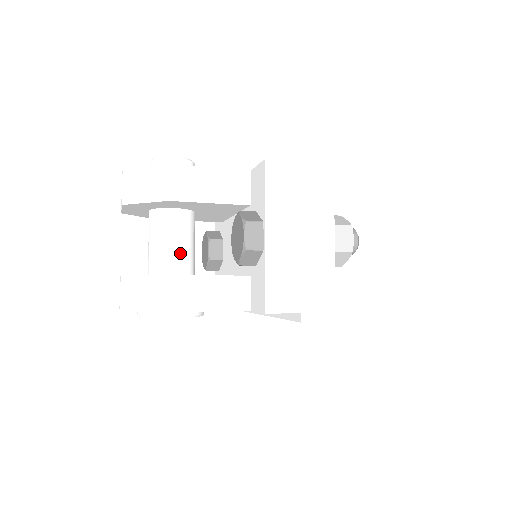
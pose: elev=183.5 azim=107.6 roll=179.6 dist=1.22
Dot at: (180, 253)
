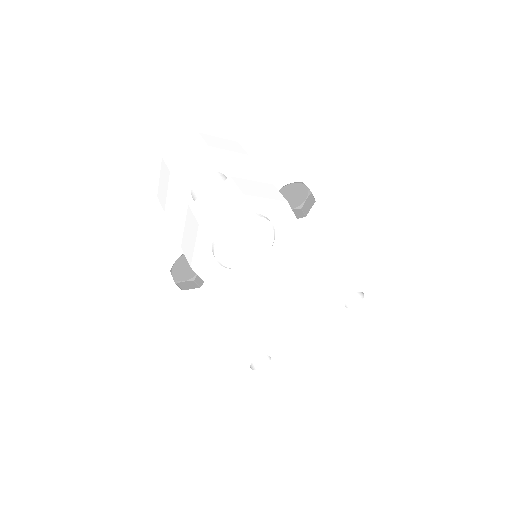
Dot at: occluded
